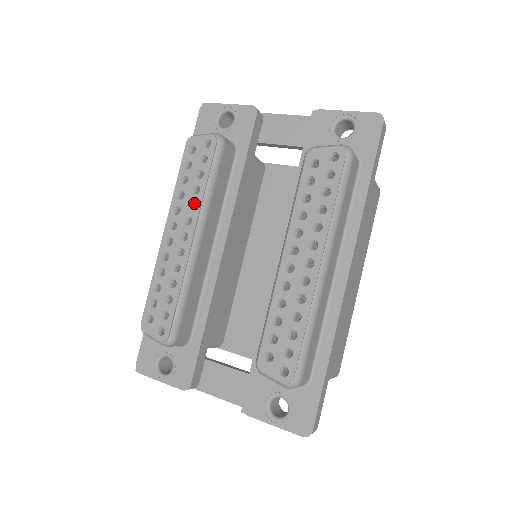
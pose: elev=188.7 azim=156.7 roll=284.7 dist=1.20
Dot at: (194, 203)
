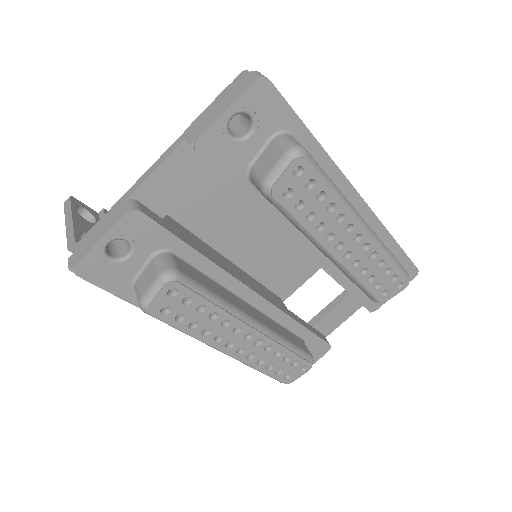
Dot at: (222, 321)
